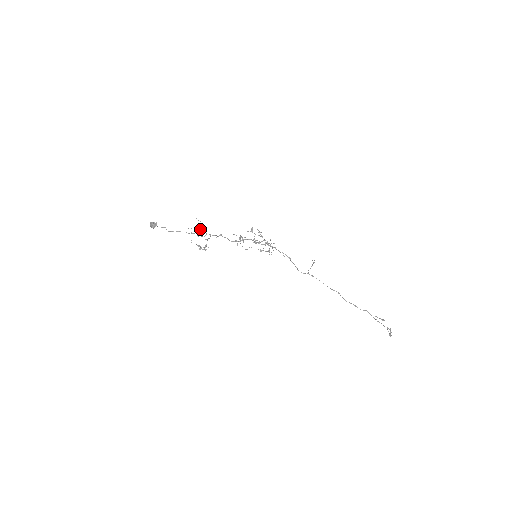
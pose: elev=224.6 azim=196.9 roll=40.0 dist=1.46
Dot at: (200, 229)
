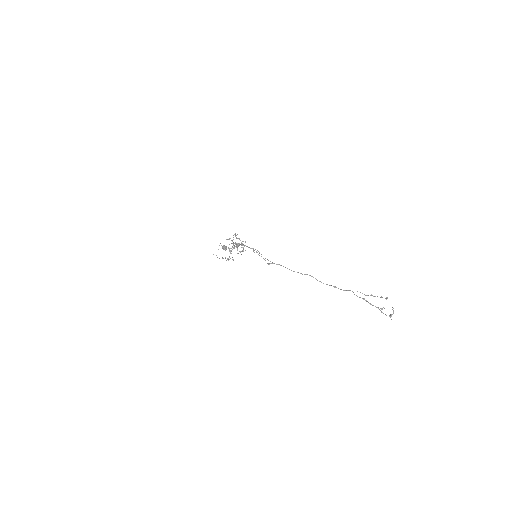
Dot at: occluded
